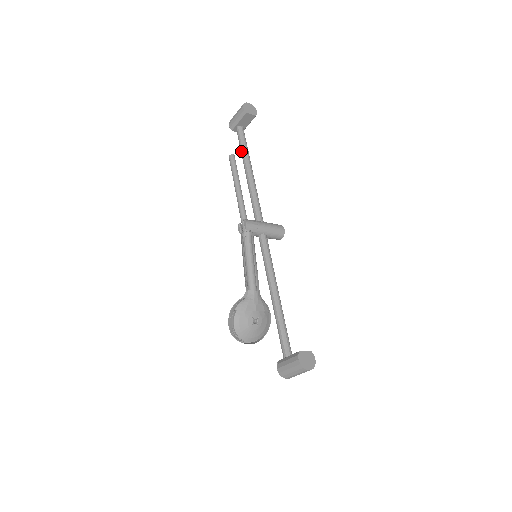
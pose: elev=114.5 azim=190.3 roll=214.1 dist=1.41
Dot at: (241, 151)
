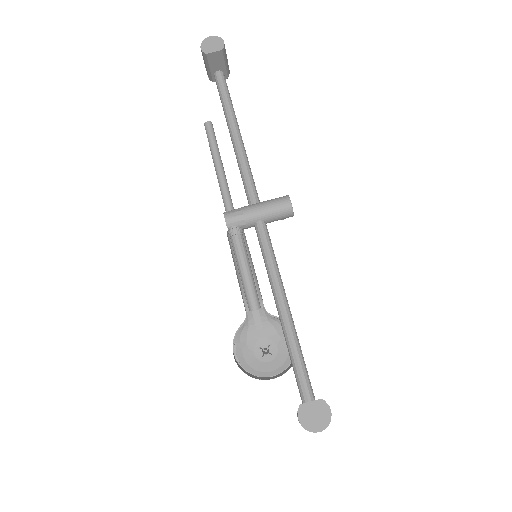
Dot at: occluded
